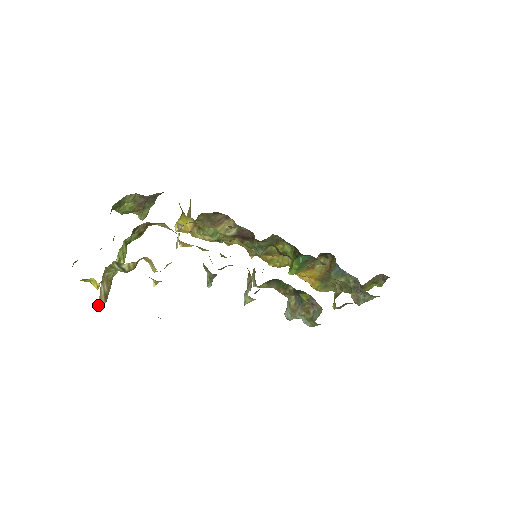
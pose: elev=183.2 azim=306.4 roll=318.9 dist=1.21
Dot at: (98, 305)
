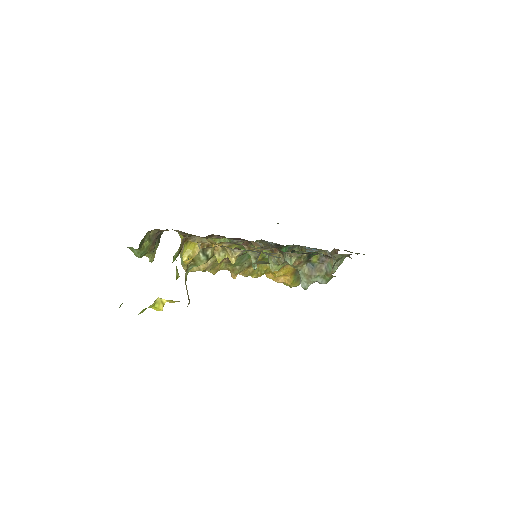
Dot at: (188, 304)
